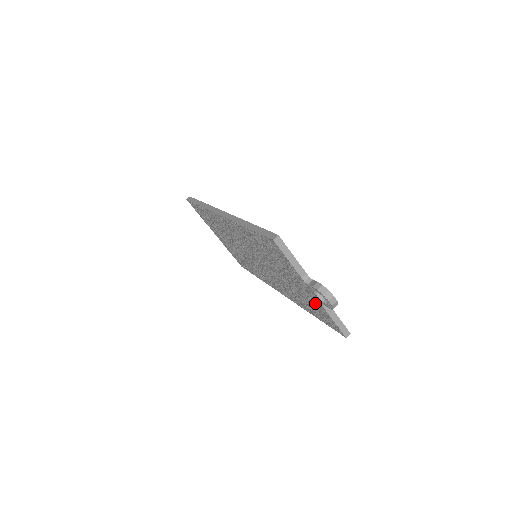
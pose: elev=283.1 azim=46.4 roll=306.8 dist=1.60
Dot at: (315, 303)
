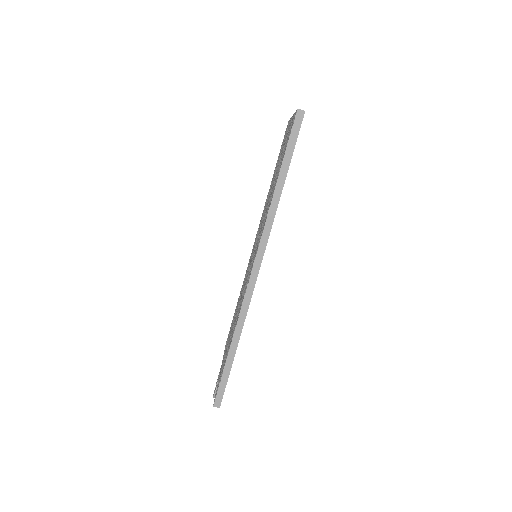
Dot at: occluded
